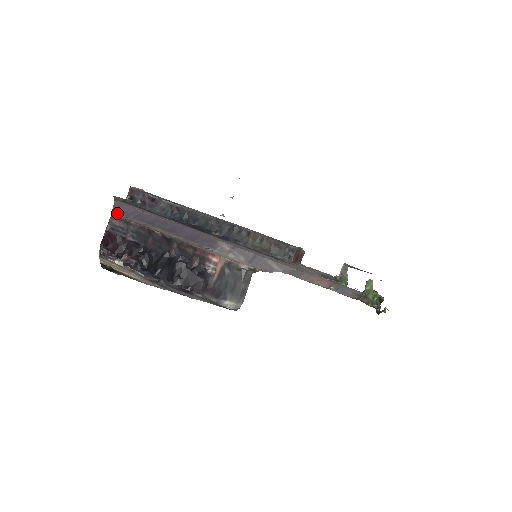
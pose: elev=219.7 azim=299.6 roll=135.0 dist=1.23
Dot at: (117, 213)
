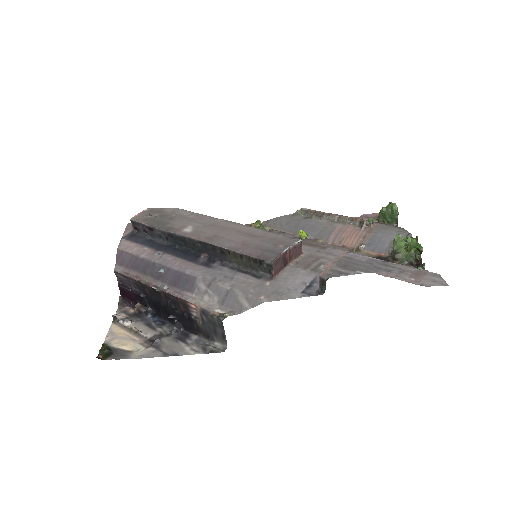
Dot at: (119, 265)
